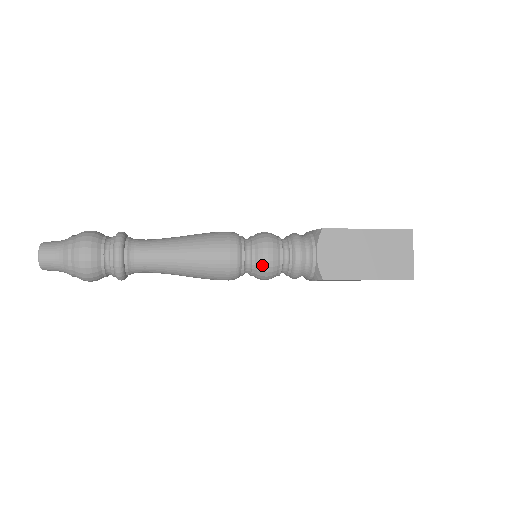
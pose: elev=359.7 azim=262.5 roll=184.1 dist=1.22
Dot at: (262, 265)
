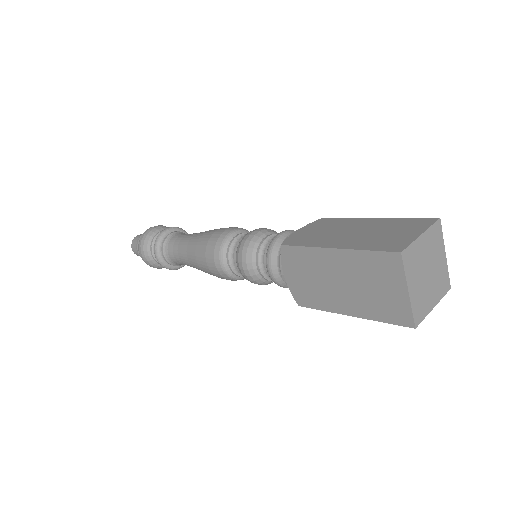
Dot at: (245, 278)
